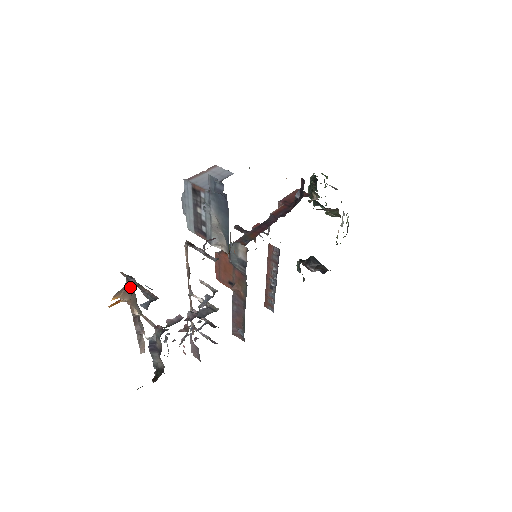
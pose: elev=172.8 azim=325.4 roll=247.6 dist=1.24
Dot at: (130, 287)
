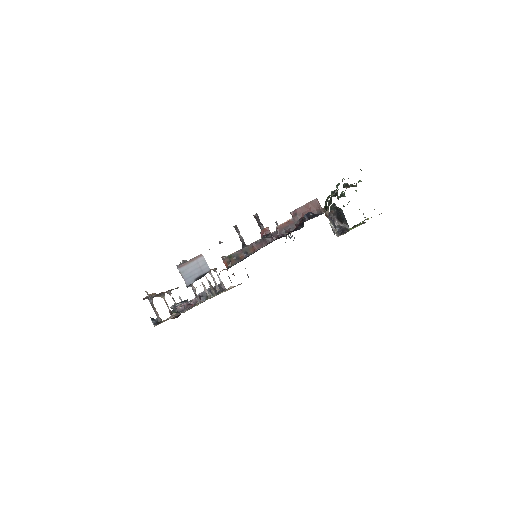
Dot at: (152, 298)
